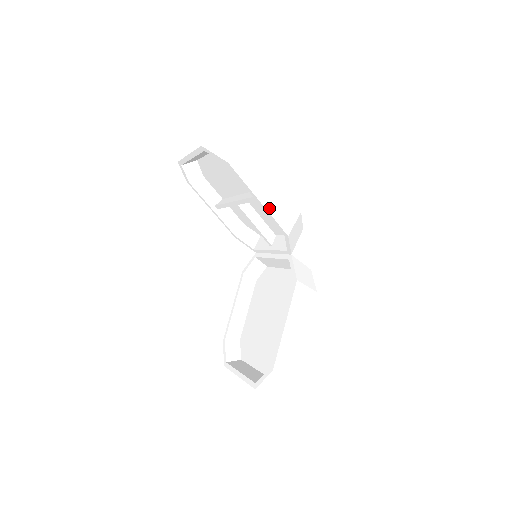
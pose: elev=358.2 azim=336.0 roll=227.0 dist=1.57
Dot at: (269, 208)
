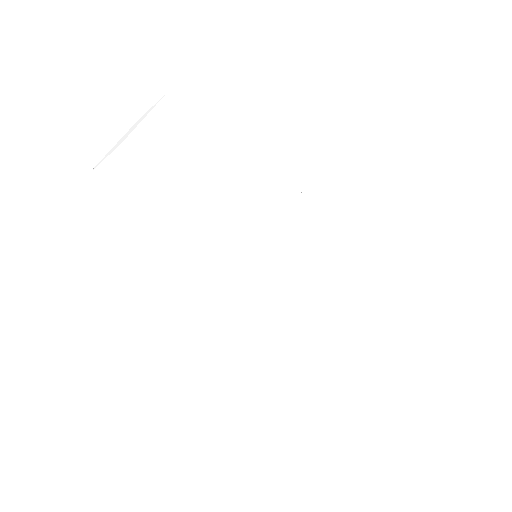
Dot at: (193, 269)
